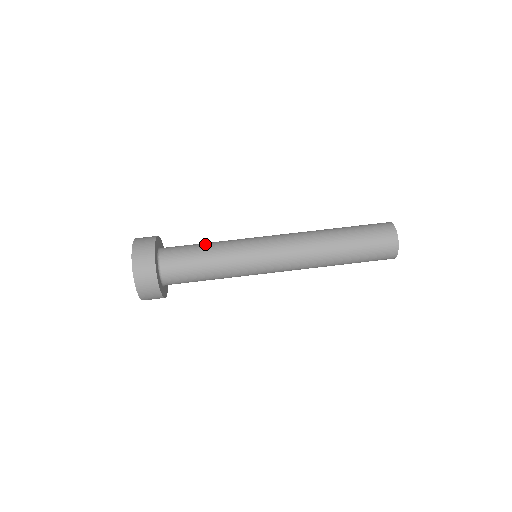
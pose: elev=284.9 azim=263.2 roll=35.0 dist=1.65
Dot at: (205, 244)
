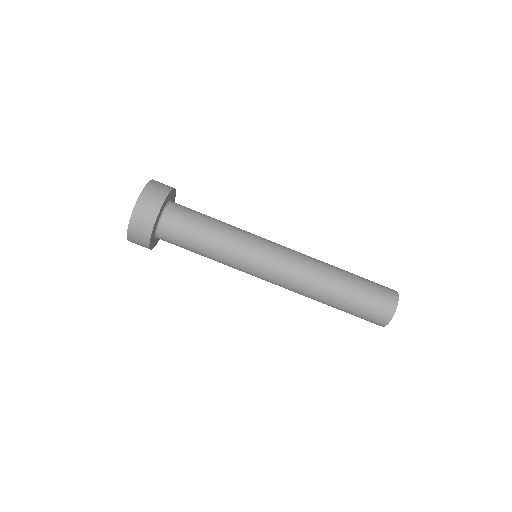
Dot at: (206, 239)
